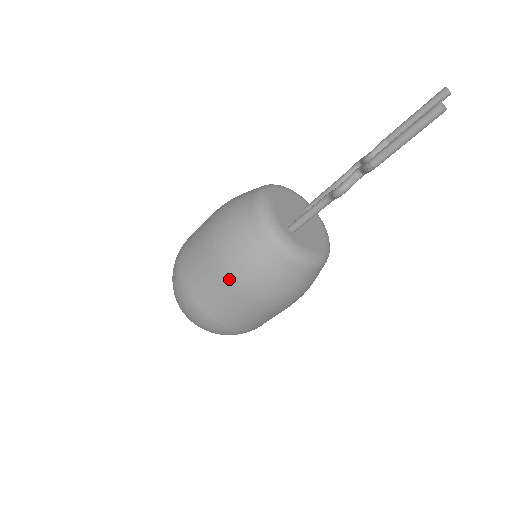
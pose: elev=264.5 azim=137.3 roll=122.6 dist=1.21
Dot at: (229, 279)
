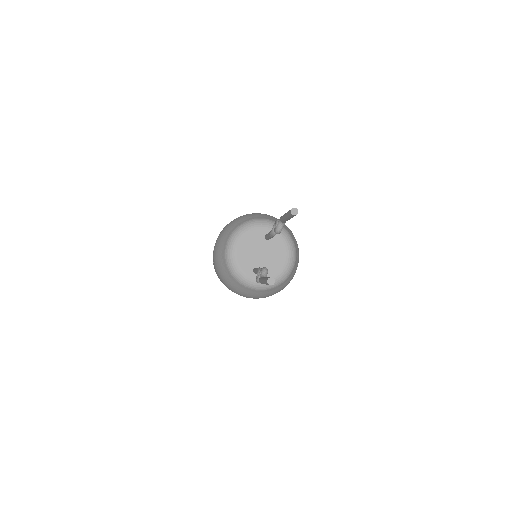
Dot at: occluded
